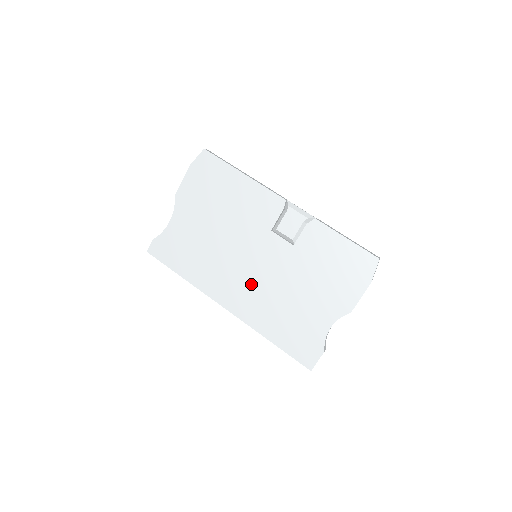
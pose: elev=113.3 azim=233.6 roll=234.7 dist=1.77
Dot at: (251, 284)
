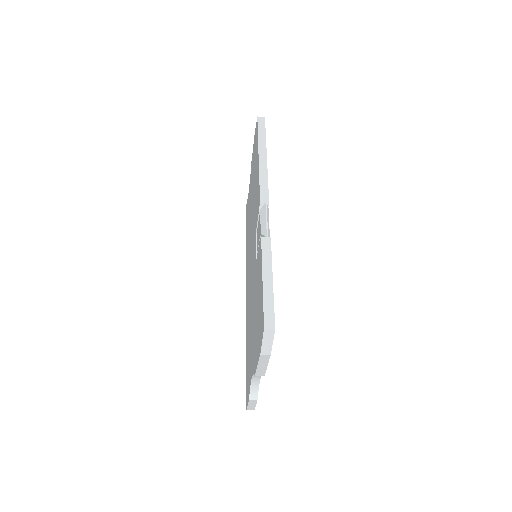
Dot at: (249, 284)
